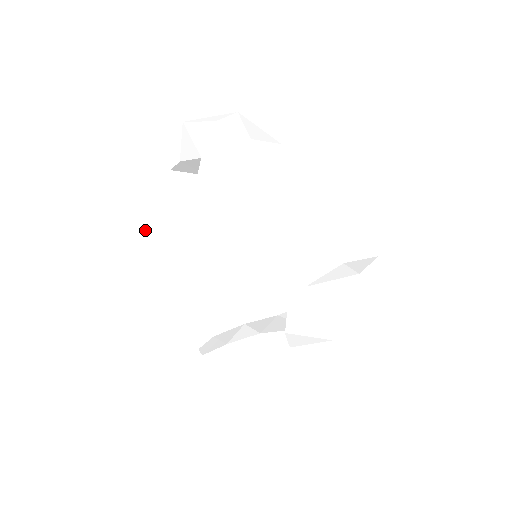
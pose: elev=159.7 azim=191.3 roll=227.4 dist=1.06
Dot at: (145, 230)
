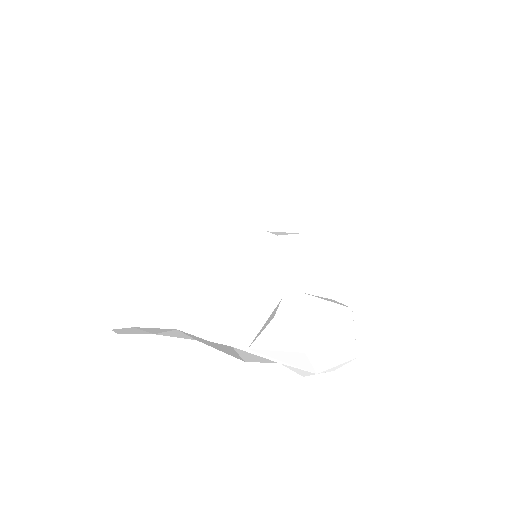
Dot at: (178, 171)
